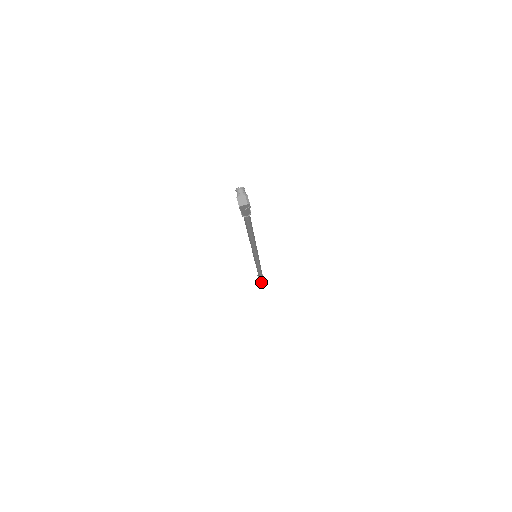
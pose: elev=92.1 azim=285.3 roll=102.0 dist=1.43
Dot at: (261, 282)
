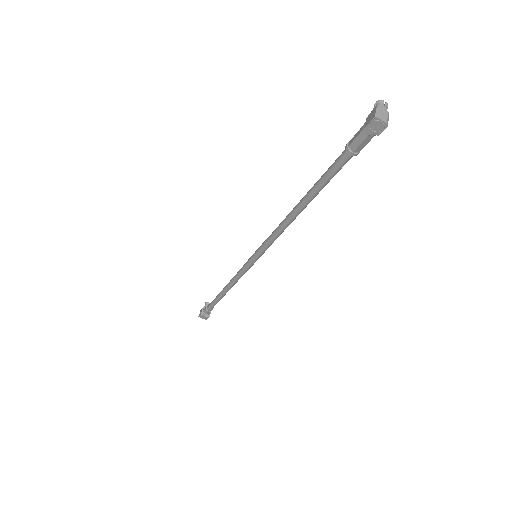
Dot at: (208, 309)
